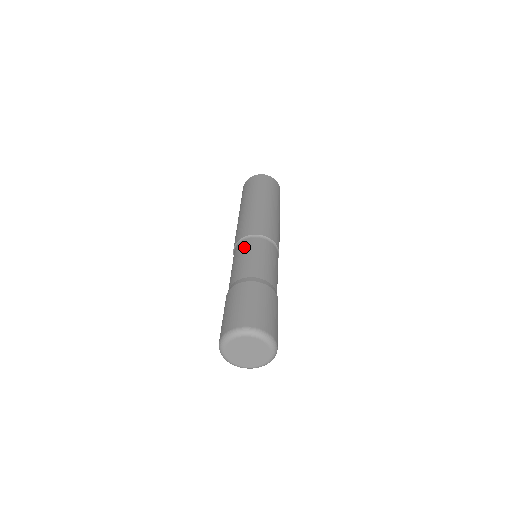
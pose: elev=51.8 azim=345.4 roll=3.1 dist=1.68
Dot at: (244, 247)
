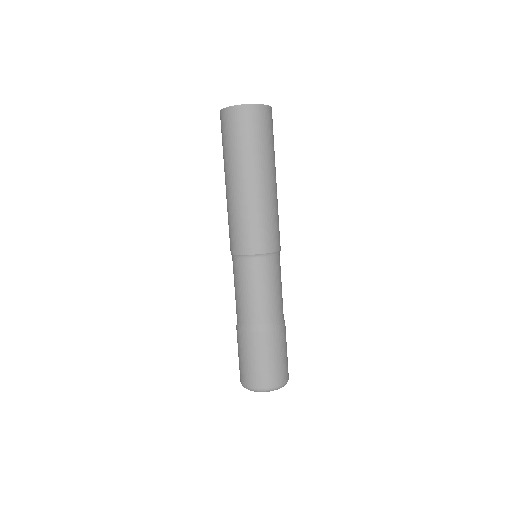
Dot at: (265, 272)
